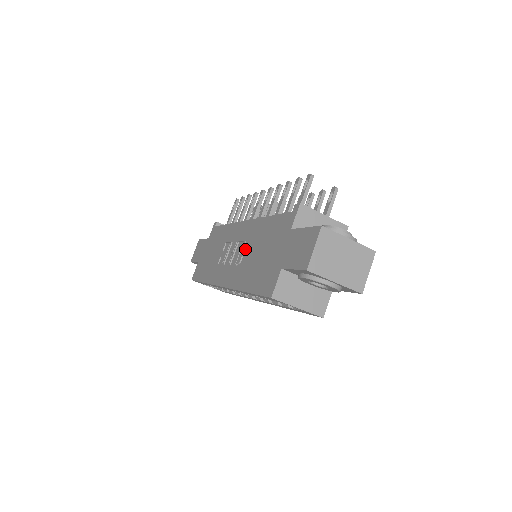
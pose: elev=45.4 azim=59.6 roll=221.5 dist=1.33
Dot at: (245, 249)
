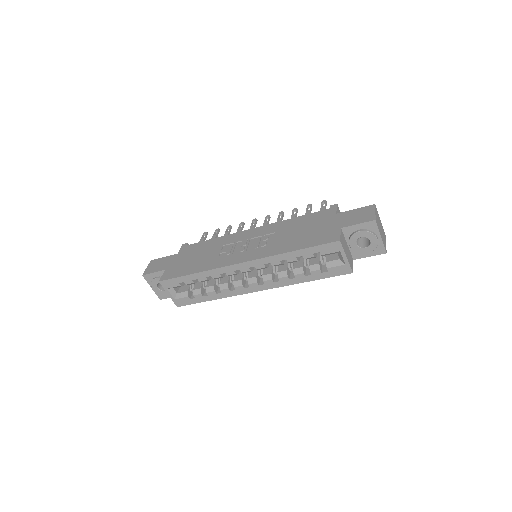
Dot at: (268, 238)
